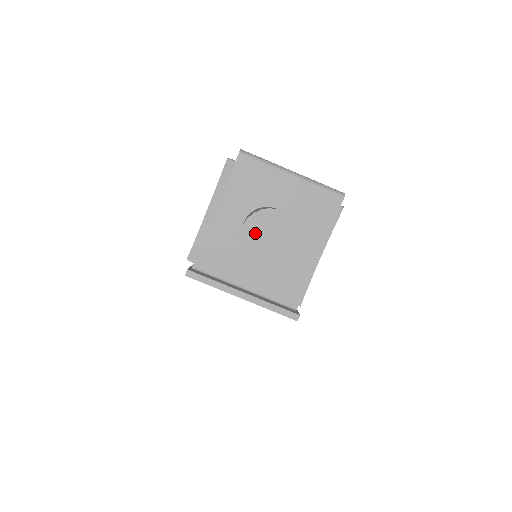
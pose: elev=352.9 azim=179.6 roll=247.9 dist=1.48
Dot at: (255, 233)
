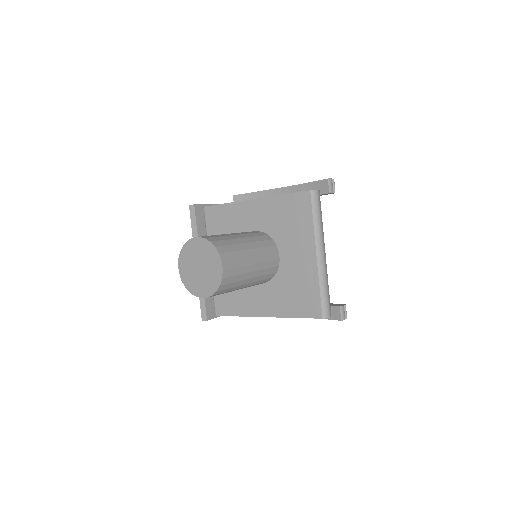
Dot at: (198, 251)
